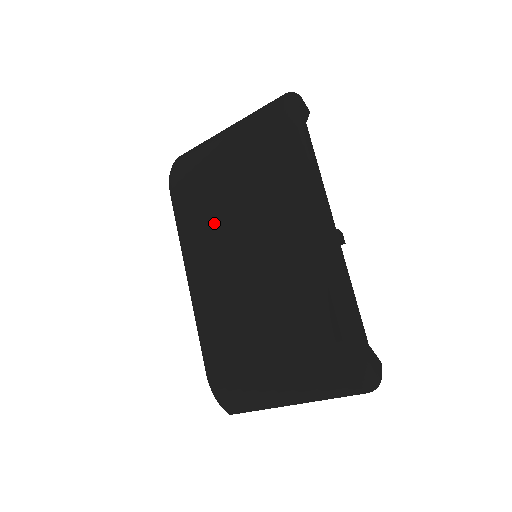
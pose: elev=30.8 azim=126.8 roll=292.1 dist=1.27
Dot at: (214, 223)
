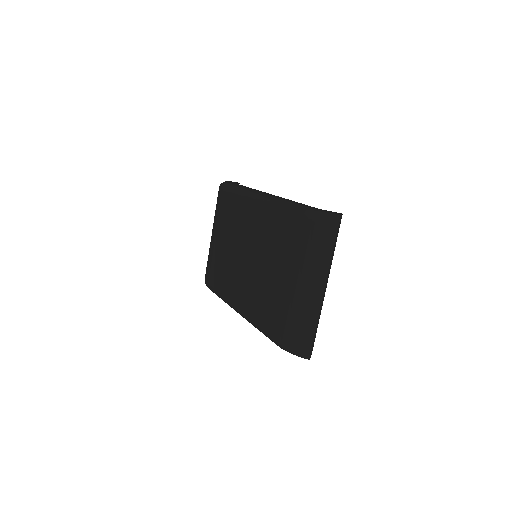
Dot at: (228, 267)
